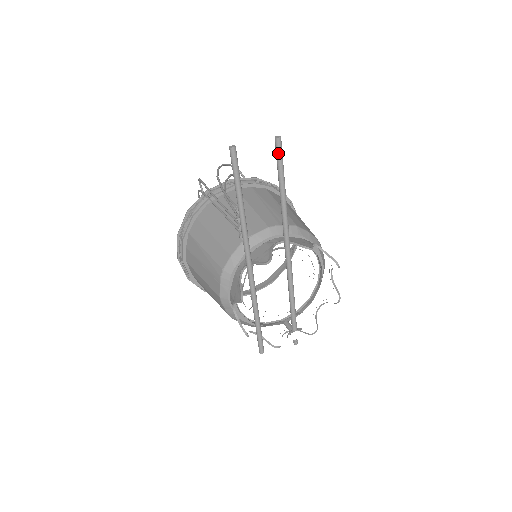
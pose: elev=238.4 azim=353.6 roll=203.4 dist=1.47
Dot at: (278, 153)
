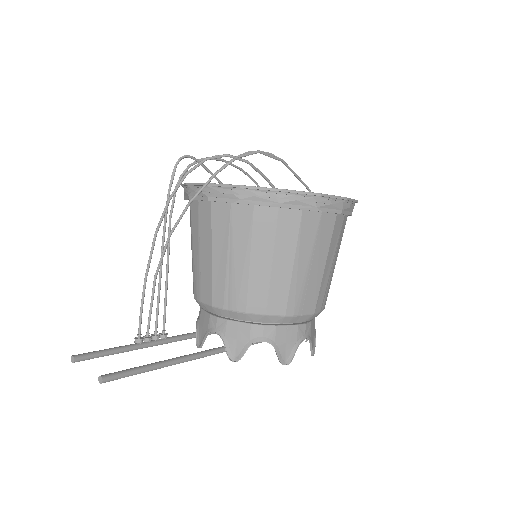
Dot at: (115, 377)
